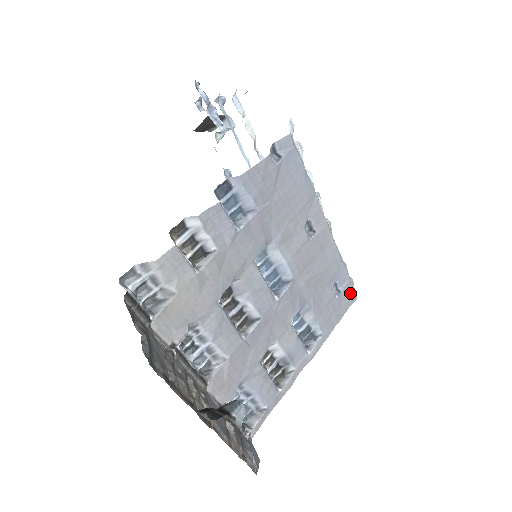
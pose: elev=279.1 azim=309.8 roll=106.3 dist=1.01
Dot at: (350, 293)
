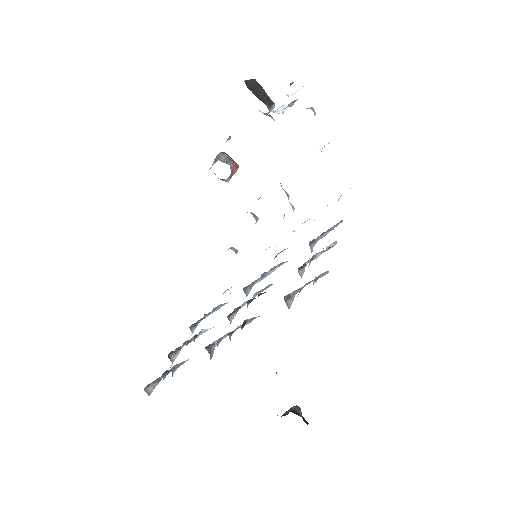
Dot at: occluded
